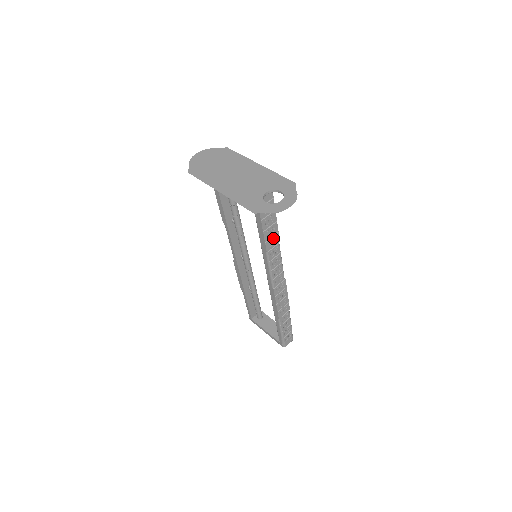
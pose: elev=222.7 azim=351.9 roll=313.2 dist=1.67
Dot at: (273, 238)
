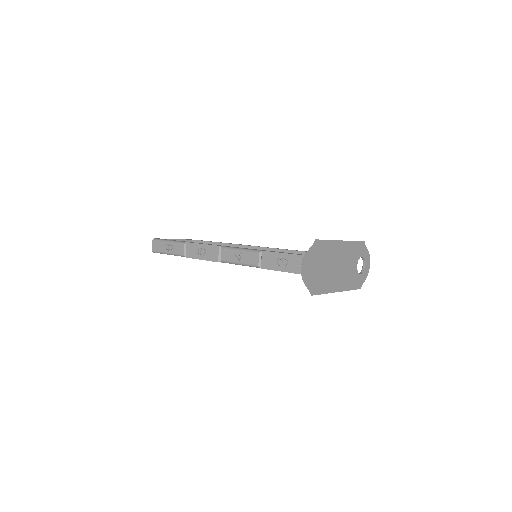
Dot at: occluded
